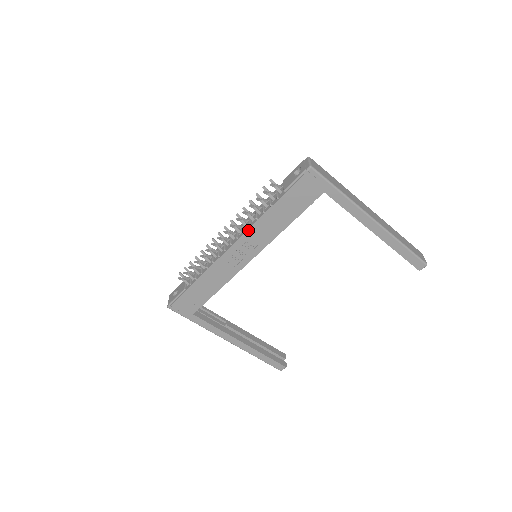
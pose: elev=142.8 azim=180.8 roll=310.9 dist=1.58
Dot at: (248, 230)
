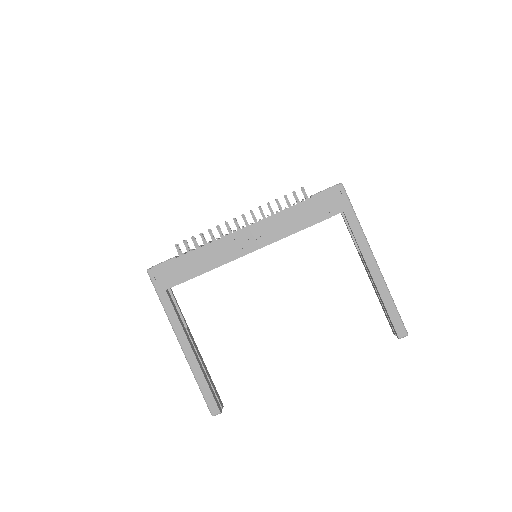
Dot at: (265, 219)
